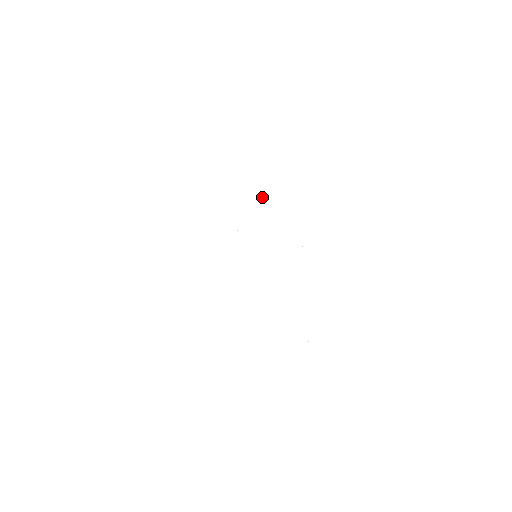
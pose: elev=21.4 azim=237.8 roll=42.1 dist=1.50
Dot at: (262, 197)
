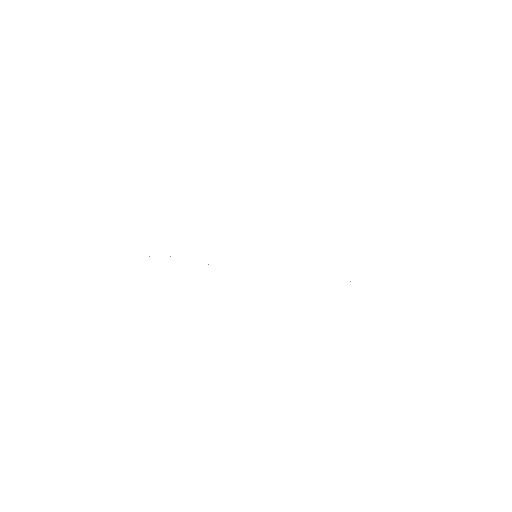
Dot at: occluded
